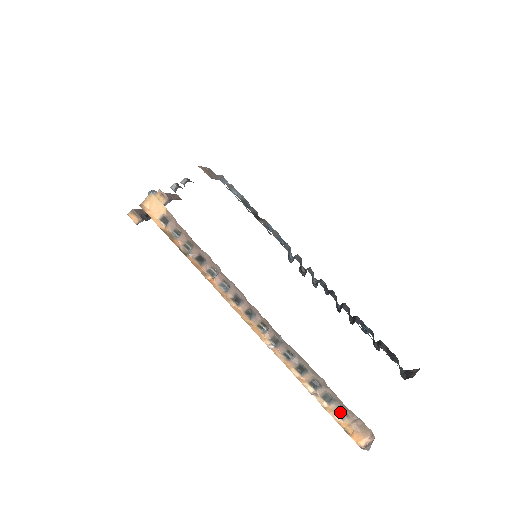
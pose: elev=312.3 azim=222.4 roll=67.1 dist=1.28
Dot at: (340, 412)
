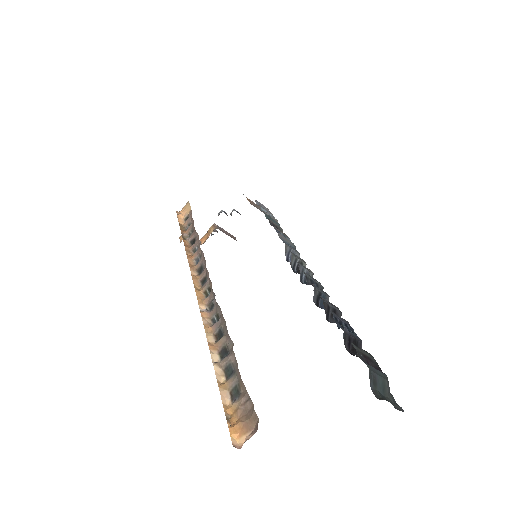
Dot at: (235, 391)
